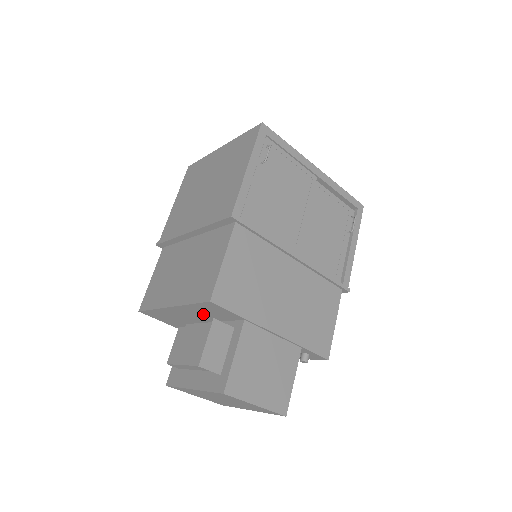
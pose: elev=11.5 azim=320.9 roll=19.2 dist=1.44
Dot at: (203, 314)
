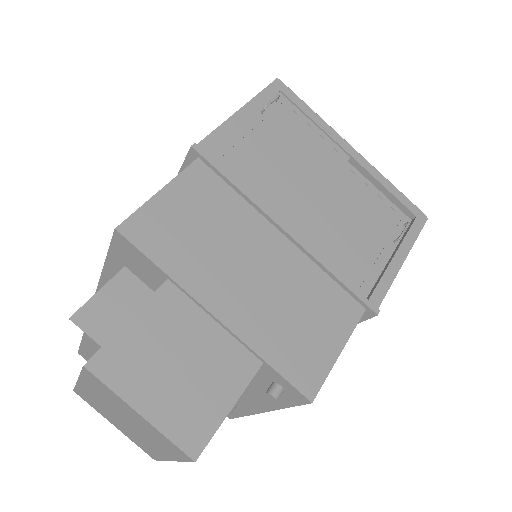
Dot at: occluded
